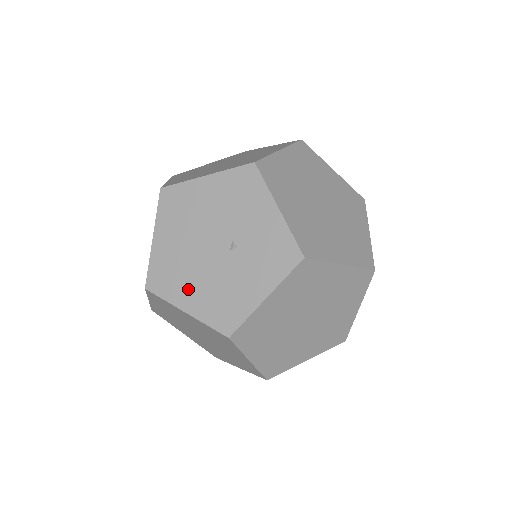
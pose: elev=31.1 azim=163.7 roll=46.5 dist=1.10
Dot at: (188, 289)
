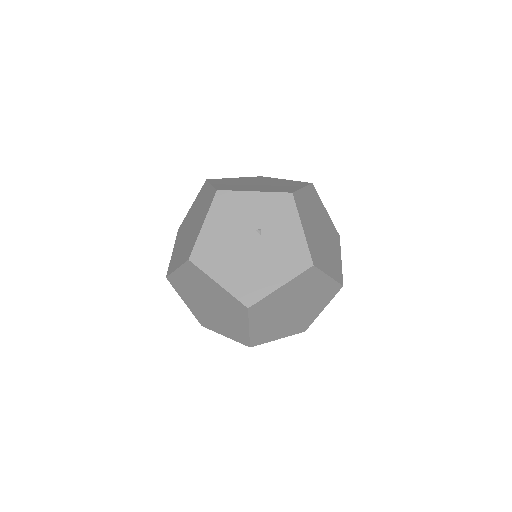
Dot at: (267, 276)
